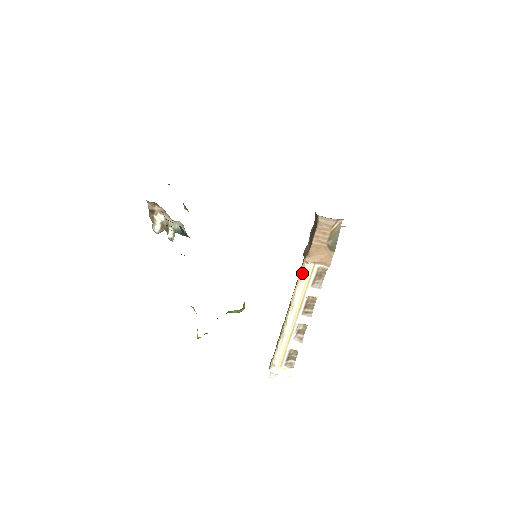
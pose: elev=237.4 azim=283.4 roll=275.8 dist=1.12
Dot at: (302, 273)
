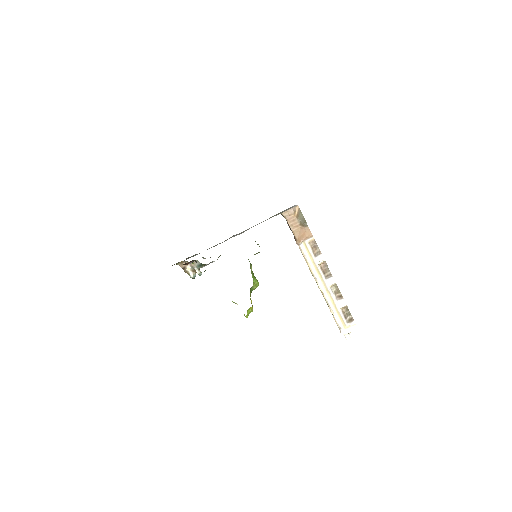
Dot at: (302, 253)
